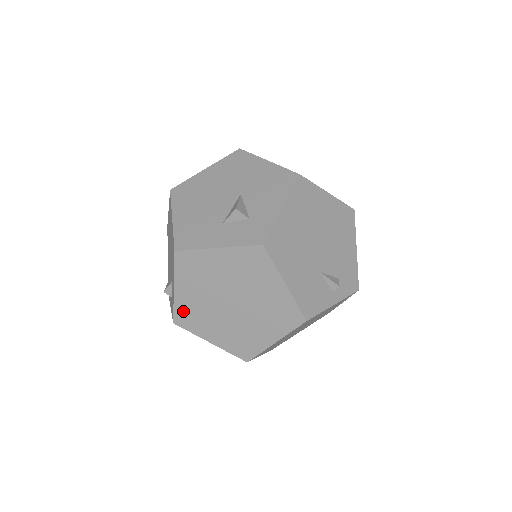
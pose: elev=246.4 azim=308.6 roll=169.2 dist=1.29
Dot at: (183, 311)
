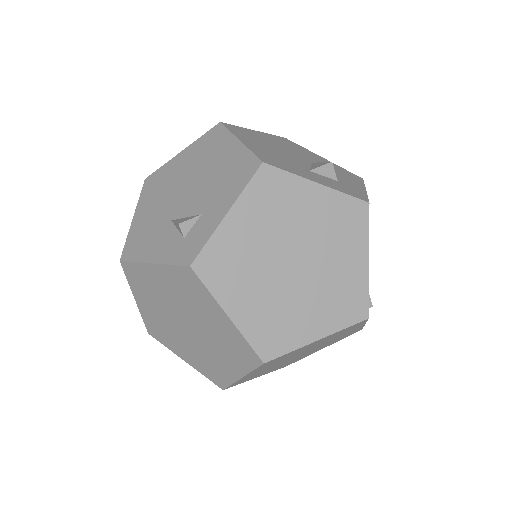
Dot at: (219, 252)
